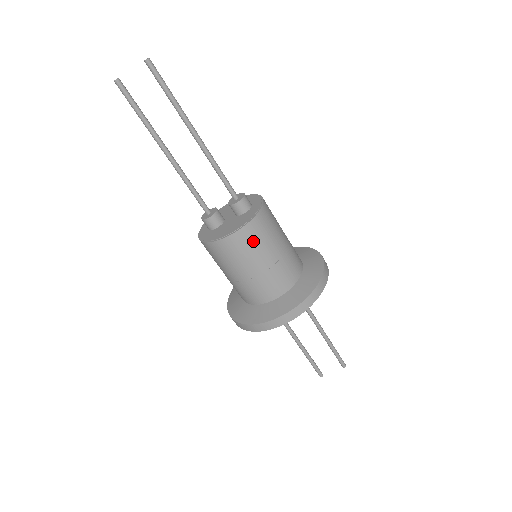
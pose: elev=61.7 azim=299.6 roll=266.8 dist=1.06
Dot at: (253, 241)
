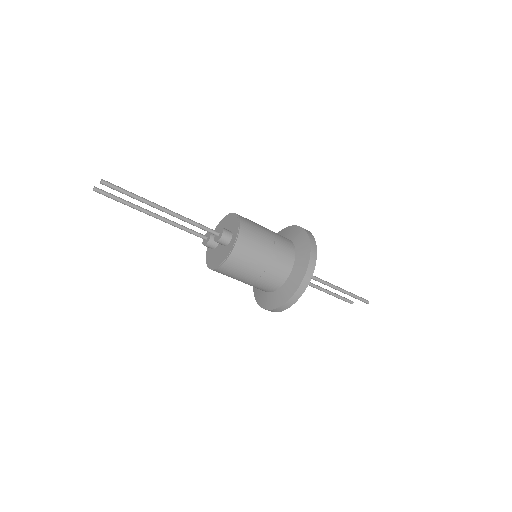
Dot at: (233, 271)
